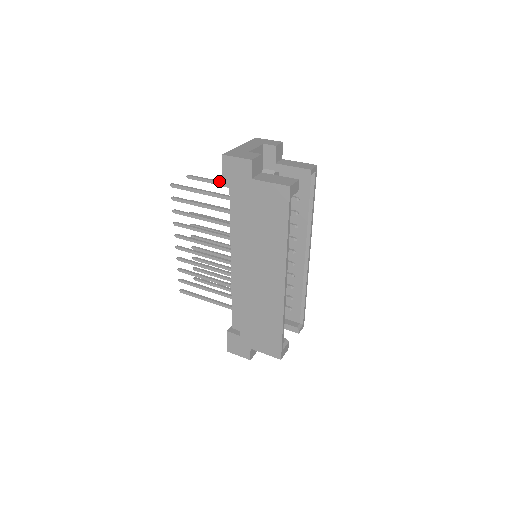
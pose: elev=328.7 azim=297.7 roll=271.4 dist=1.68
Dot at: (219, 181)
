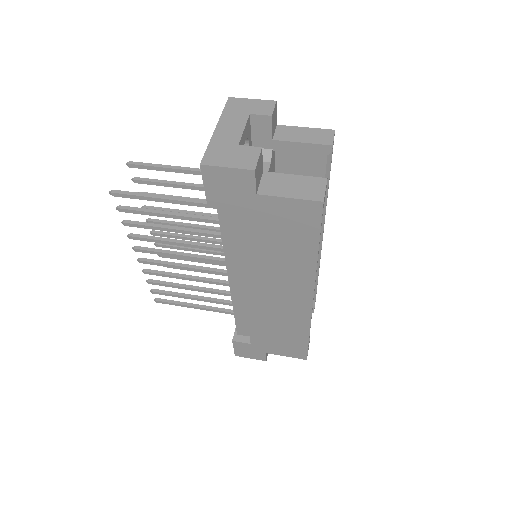
Dot at: (182, 168)
